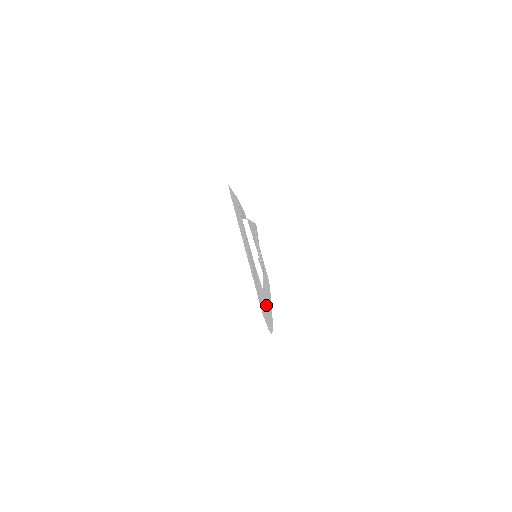
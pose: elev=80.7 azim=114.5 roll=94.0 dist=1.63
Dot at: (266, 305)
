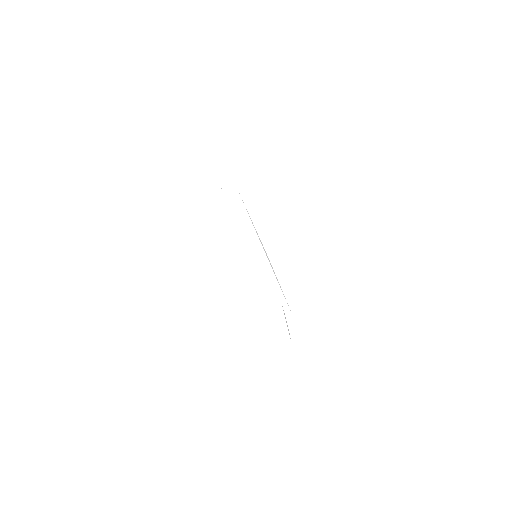
Dot at: occluded
